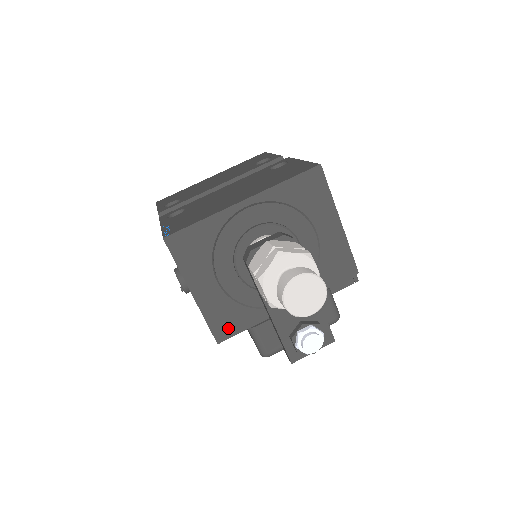
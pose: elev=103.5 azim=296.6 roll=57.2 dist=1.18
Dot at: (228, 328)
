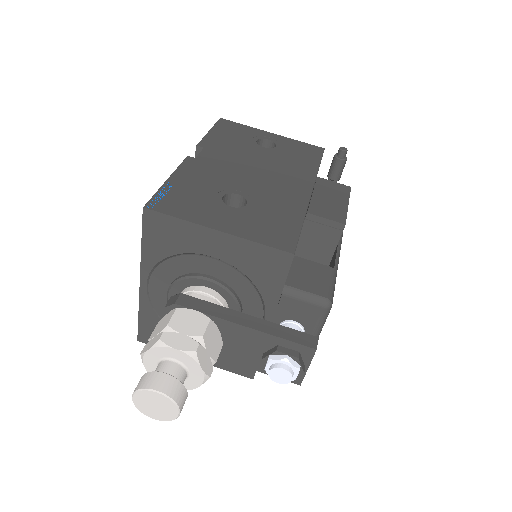
Dot at: occluded
